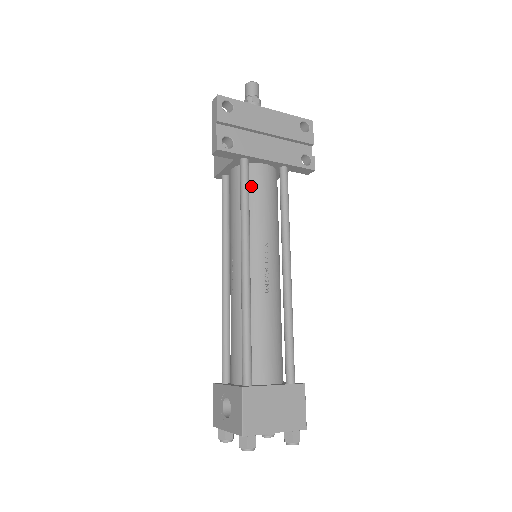
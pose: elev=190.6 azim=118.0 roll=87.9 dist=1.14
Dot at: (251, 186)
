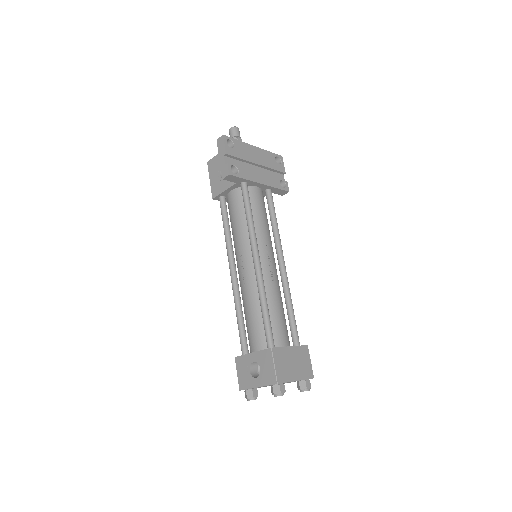
Dot at: occluded
